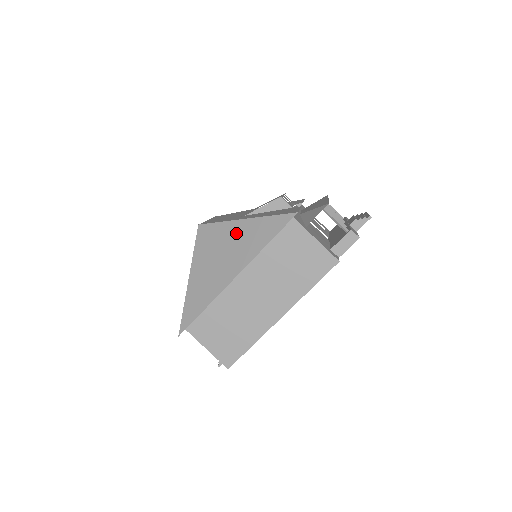
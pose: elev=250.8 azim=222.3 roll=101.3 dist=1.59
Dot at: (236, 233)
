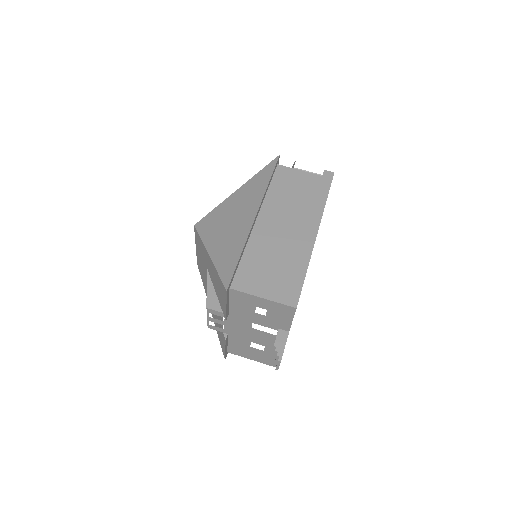
Dot at: (236, 200)
